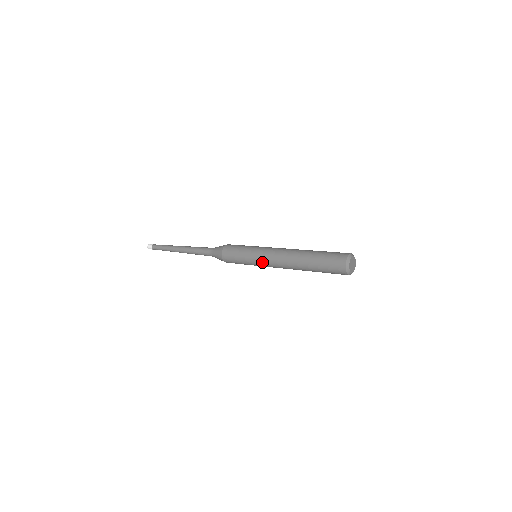
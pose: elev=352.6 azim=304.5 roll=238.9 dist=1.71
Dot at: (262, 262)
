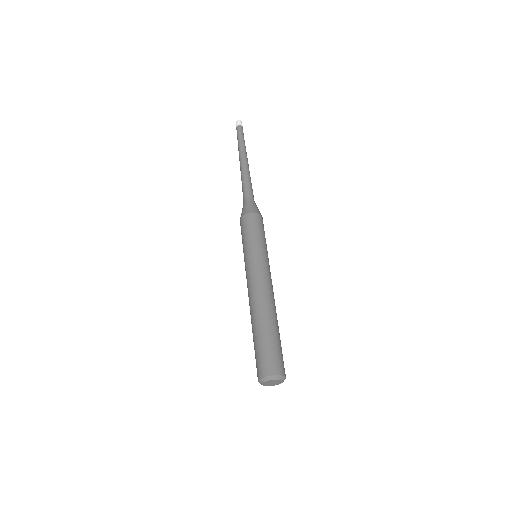
Dot at: occluded
